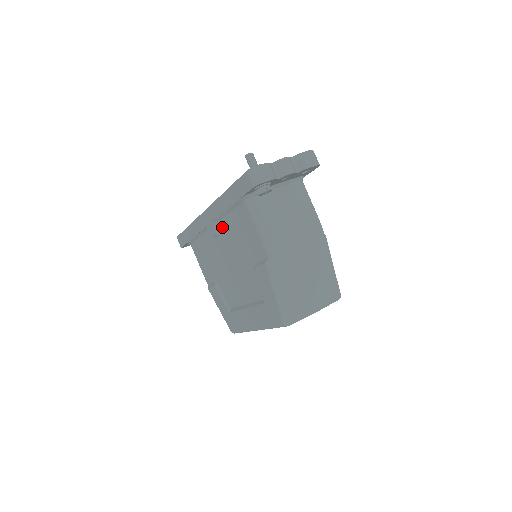
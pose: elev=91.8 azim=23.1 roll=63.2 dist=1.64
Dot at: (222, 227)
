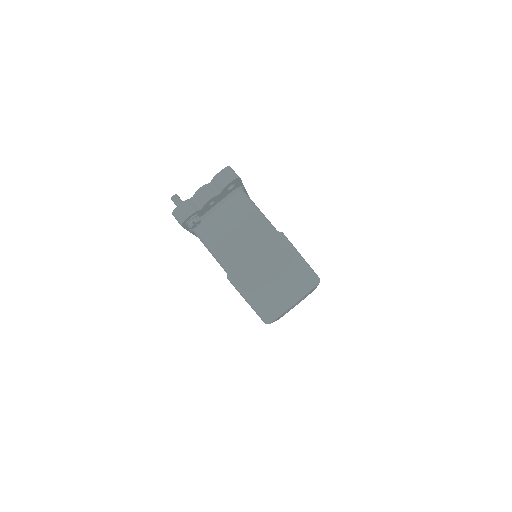
Dot at: occluded
